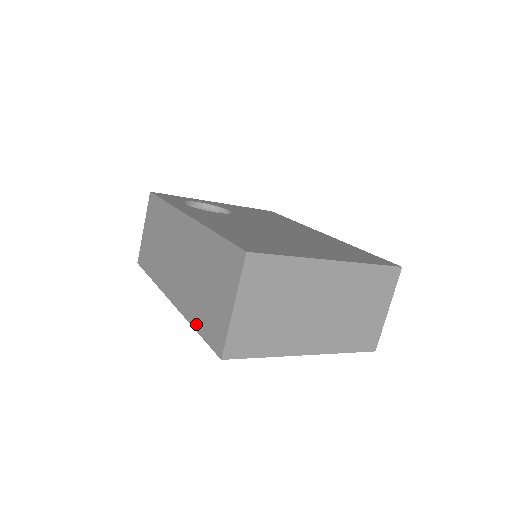
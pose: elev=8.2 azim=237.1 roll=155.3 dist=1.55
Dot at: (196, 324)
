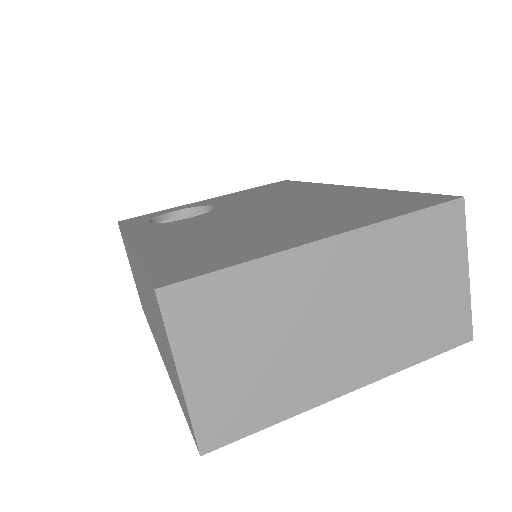
Dot at: occluded
